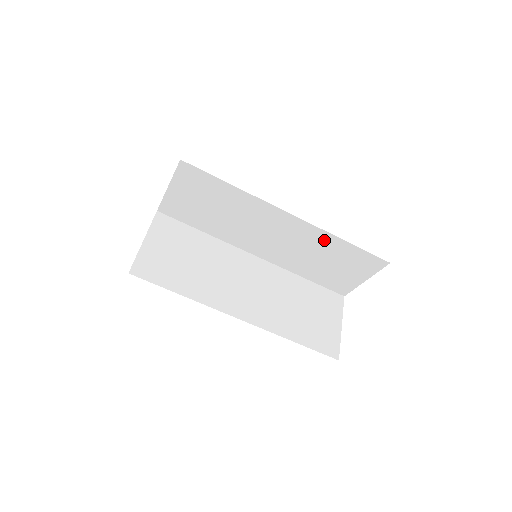
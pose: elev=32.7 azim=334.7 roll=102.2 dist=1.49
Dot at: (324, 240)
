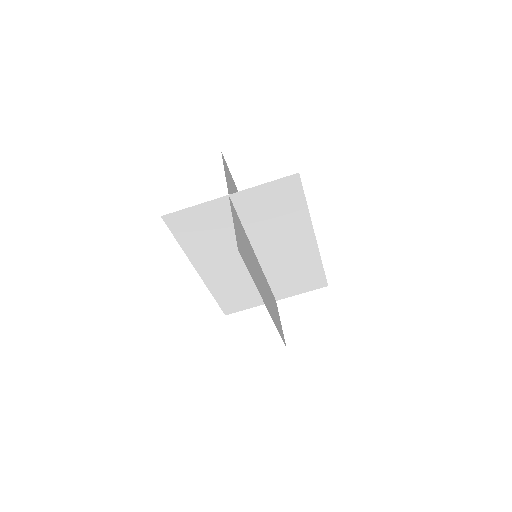
Dot at: (312, 260)
